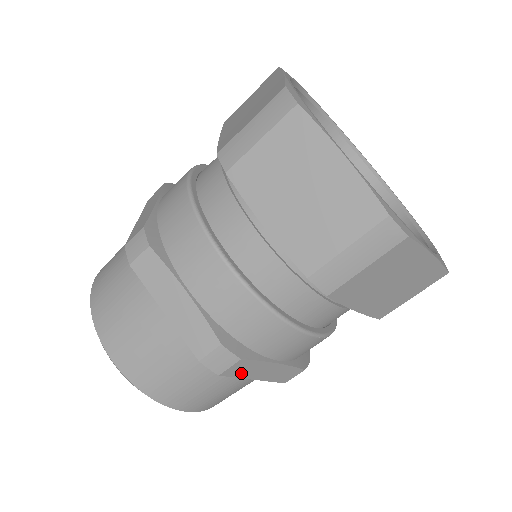
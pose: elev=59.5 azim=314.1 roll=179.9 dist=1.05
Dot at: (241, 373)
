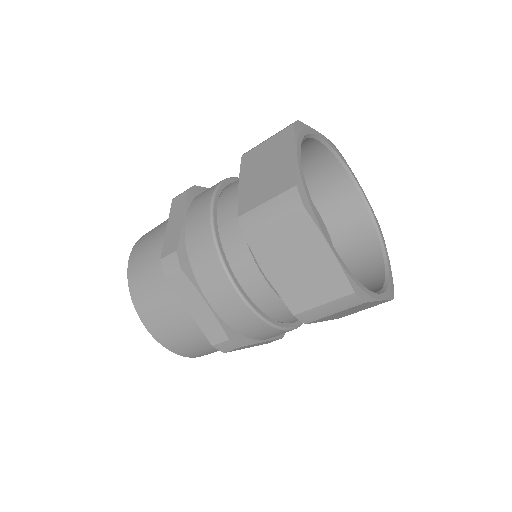
Dot at: occluded
